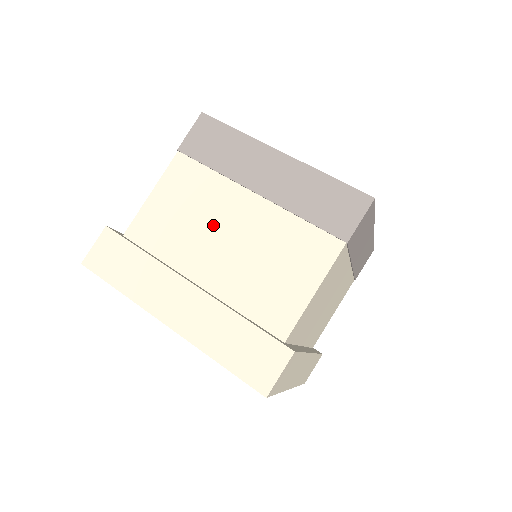
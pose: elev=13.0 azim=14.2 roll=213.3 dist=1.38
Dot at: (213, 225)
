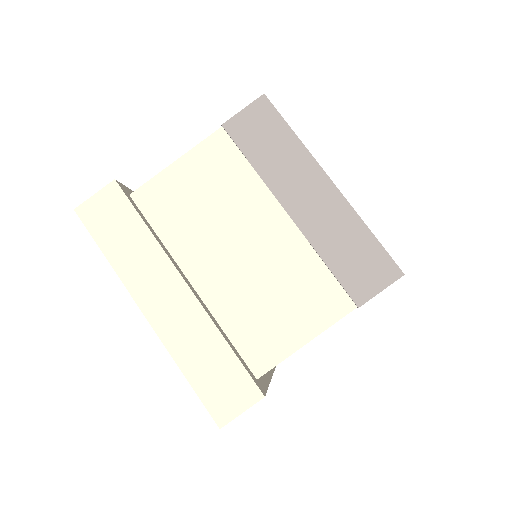
Dot at: (230, 227)
